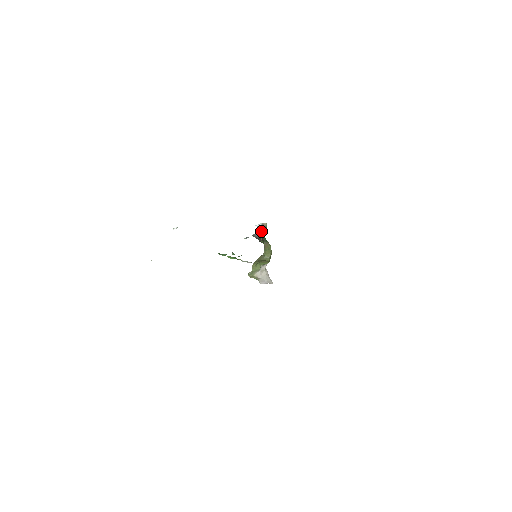
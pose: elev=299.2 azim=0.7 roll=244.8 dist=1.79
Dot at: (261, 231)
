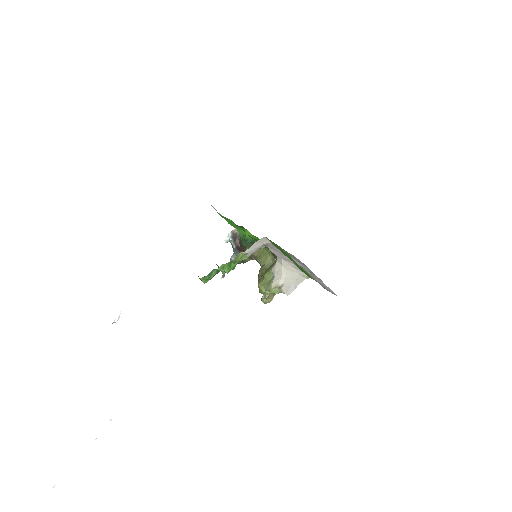
Dot at: (236, 244)
